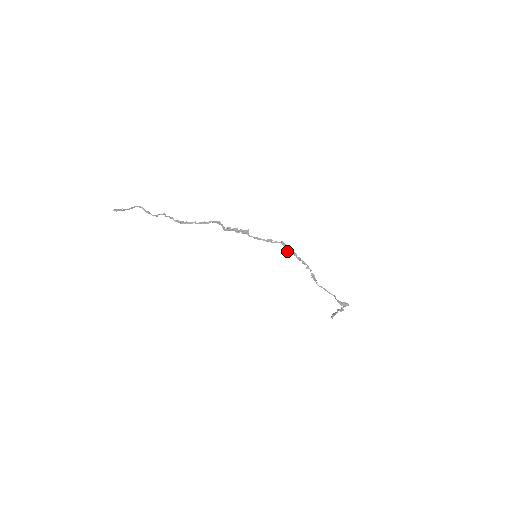
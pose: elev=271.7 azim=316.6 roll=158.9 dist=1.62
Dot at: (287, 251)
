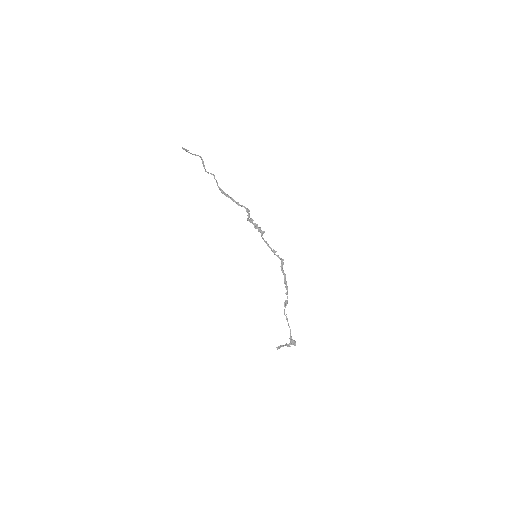
Dot at: (281, 269)
